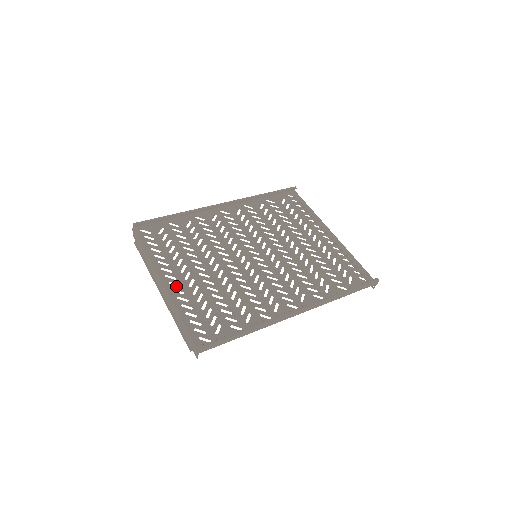
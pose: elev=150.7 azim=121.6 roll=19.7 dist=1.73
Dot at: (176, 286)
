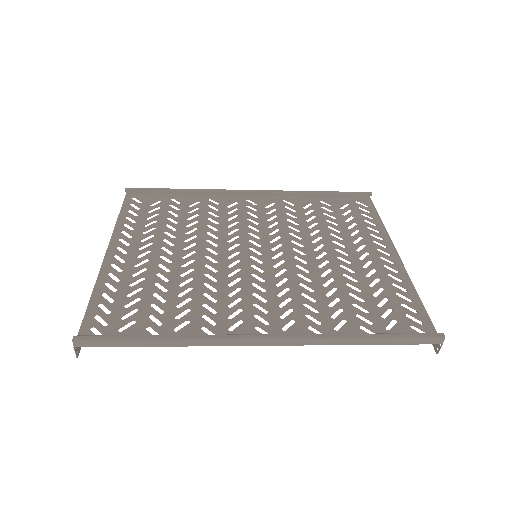
Dot at: (119, 261)
